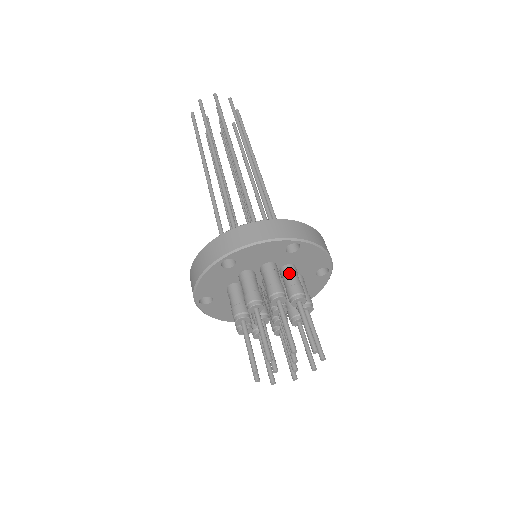
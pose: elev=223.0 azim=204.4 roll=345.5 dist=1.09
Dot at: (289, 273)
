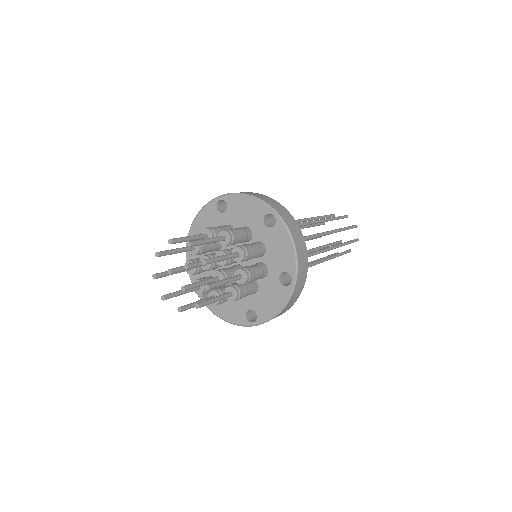
Dot at: (254, 243)
